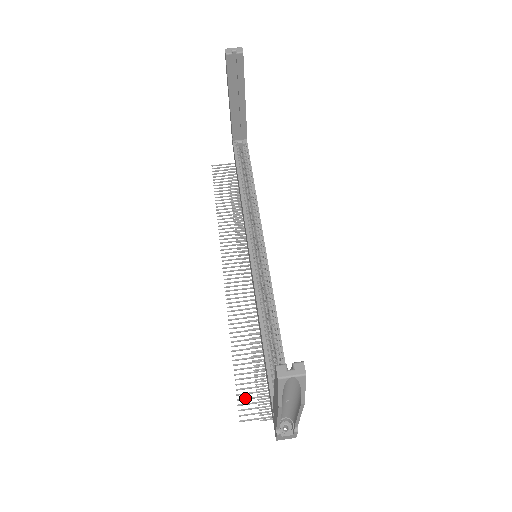
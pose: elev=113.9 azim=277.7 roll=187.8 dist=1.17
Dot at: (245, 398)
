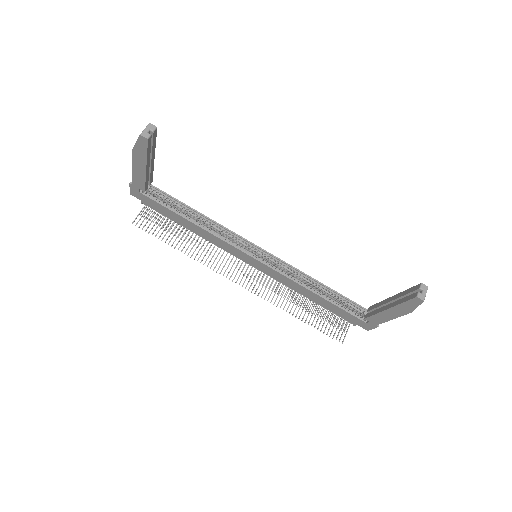
Dot at: (332, 331)
